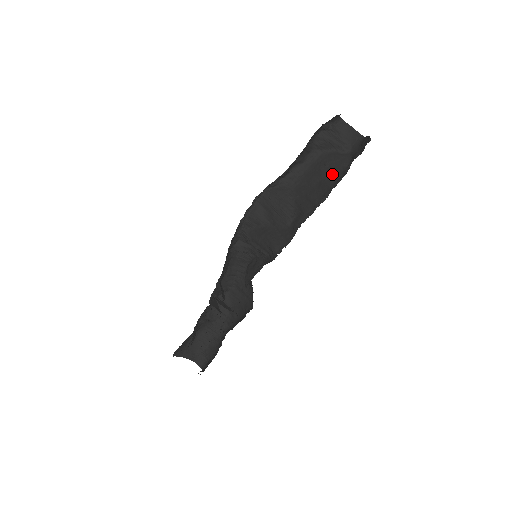
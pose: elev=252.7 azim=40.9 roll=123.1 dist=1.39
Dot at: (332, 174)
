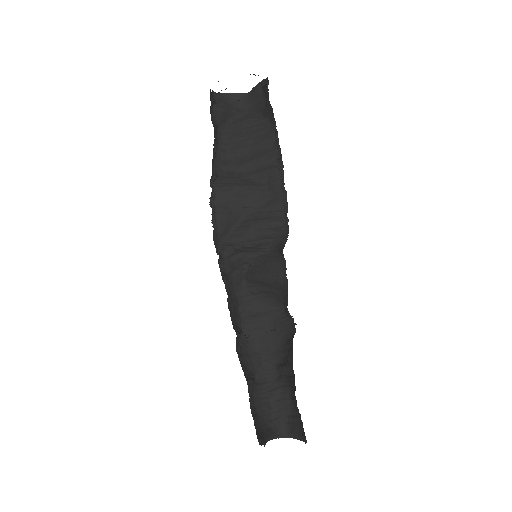
Dot at: (258, 131)
